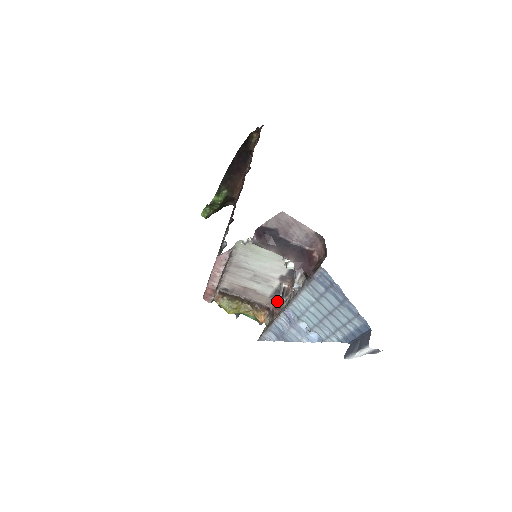
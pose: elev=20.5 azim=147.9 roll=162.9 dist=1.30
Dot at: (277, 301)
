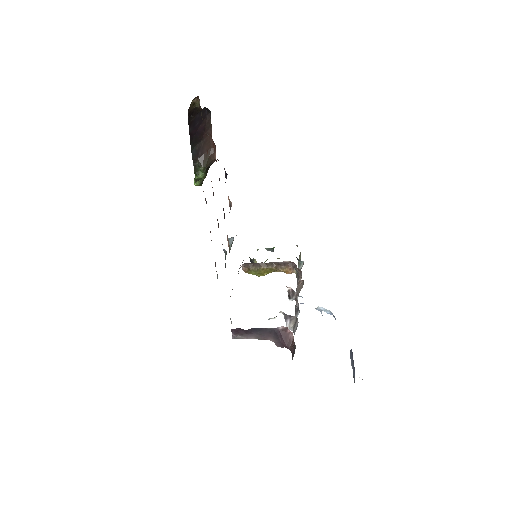
Dot at: occluded
